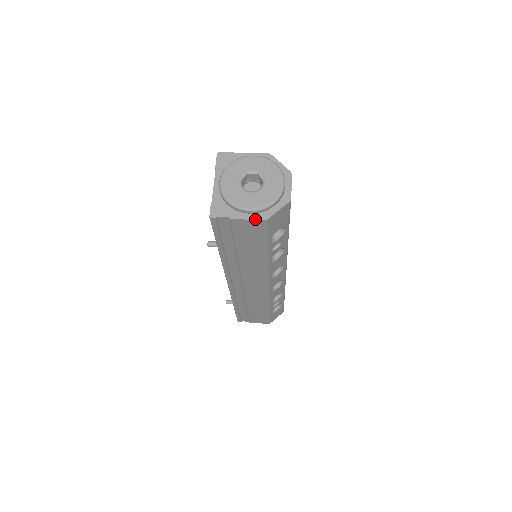
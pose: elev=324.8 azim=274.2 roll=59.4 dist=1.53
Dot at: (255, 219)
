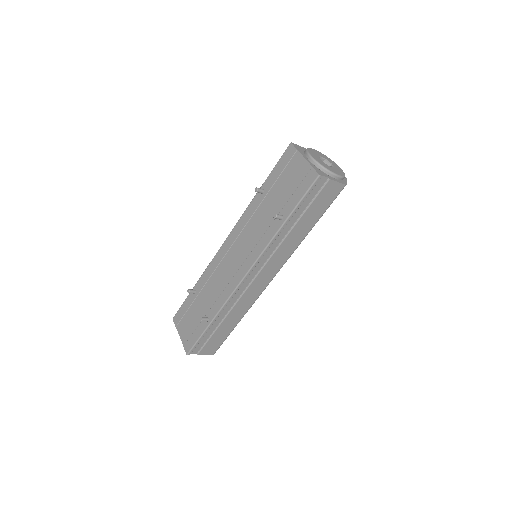
Dot at: (341, 183)
